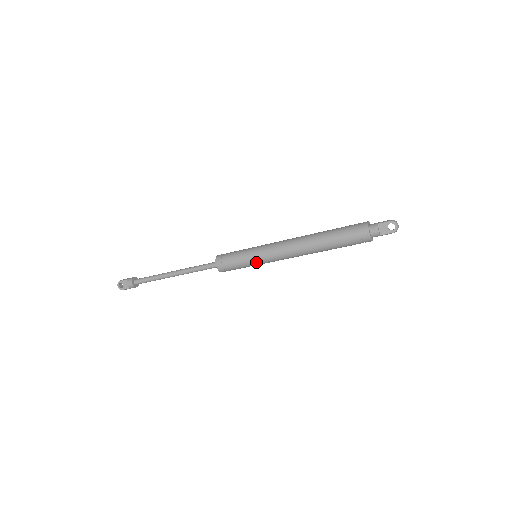
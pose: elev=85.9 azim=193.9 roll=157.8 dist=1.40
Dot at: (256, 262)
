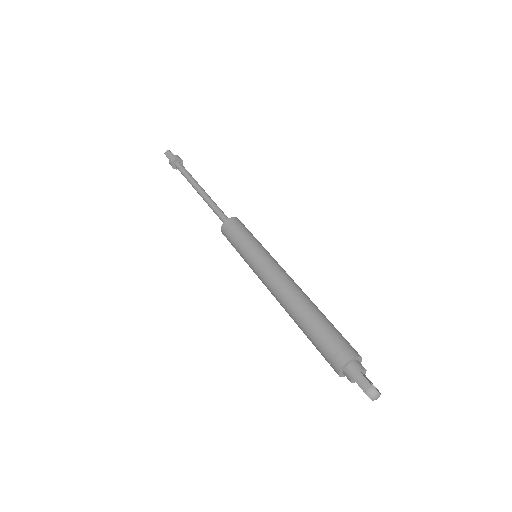
Dot at: occluded
